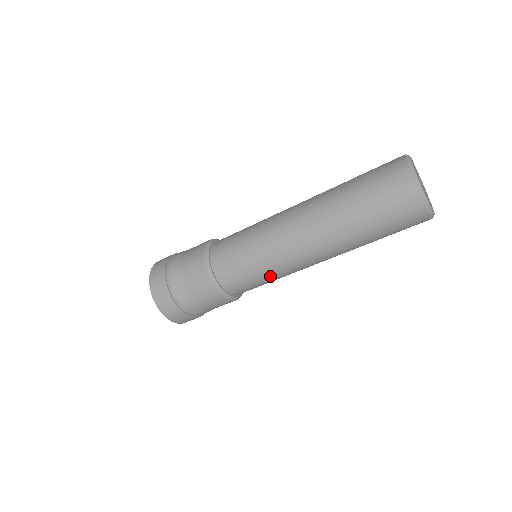
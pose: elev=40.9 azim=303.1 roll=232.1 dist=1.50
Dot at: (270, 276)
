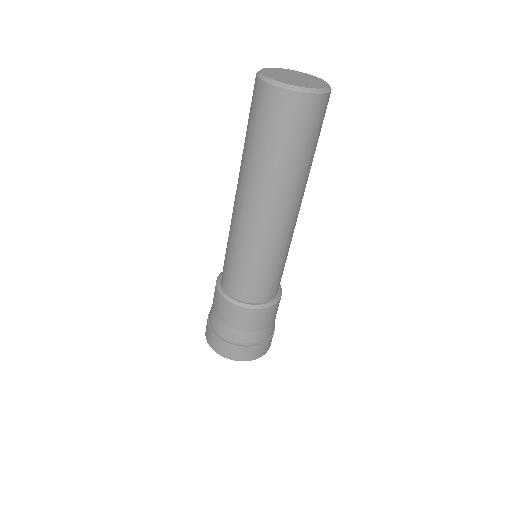
Dot at: (278, 261)
